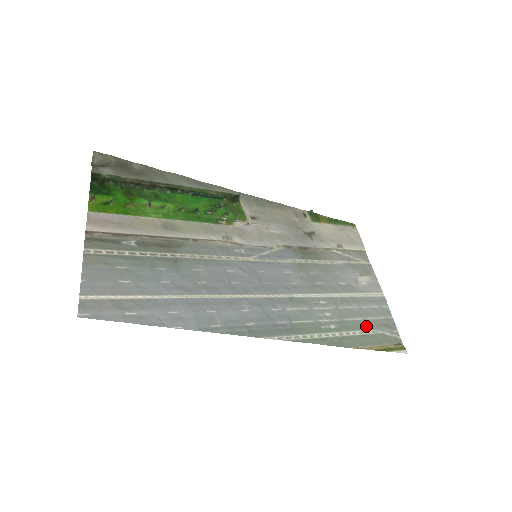
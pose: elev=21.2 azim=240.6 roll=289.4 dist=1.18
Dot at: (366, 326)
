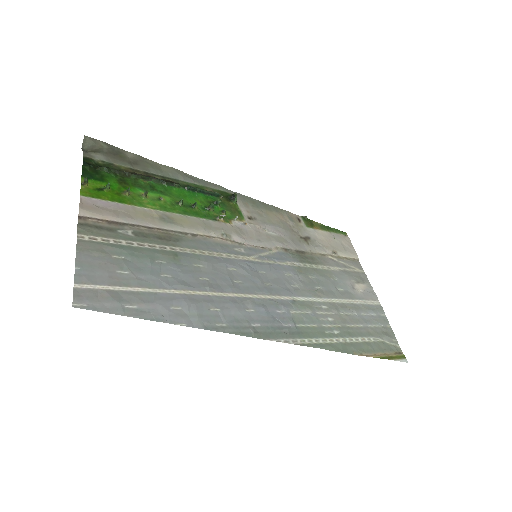
Dot at: (367, 333)
